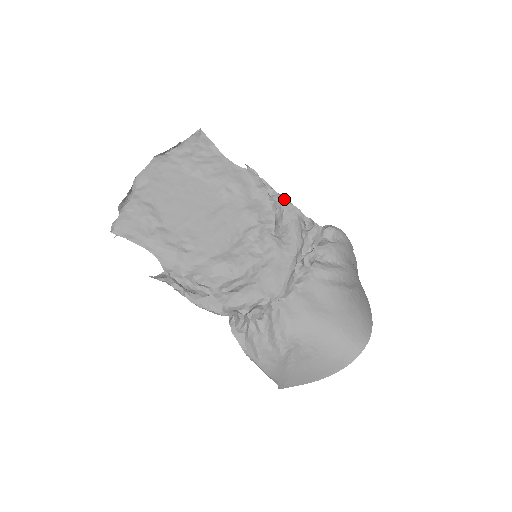
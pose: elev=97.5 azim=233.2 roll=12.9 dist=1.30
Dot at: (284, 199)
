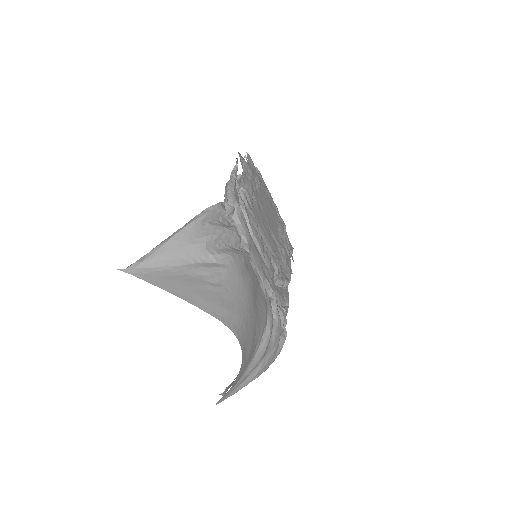
Dot at: occluded
